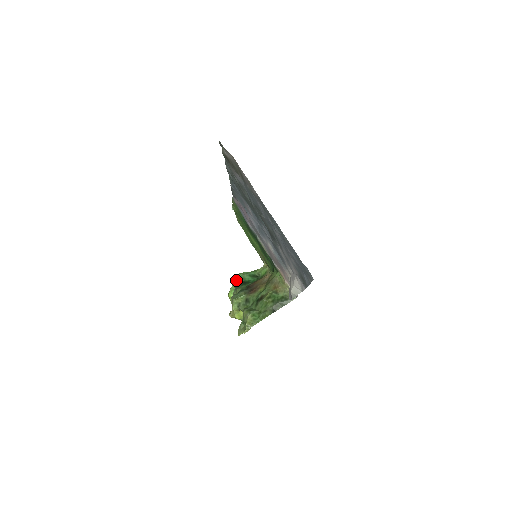
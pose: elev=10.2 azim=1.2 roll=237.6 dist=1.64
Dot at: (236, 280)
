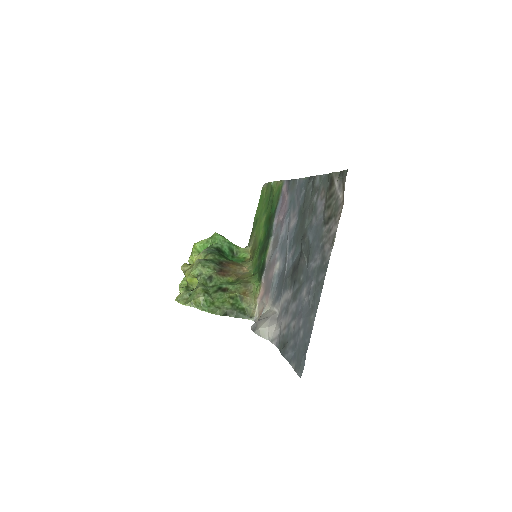
Dot at: (214, 239)
